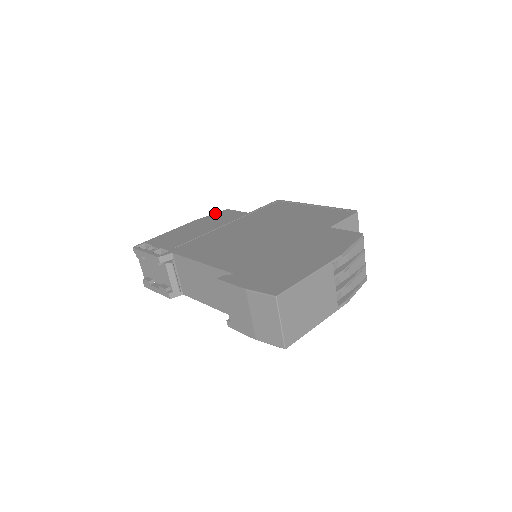
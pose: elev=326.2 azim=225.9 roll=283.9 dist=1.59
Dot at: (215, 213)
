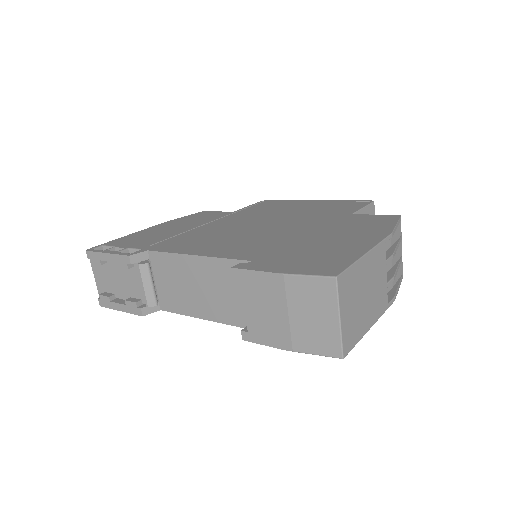
Dot at: (188, 215)
